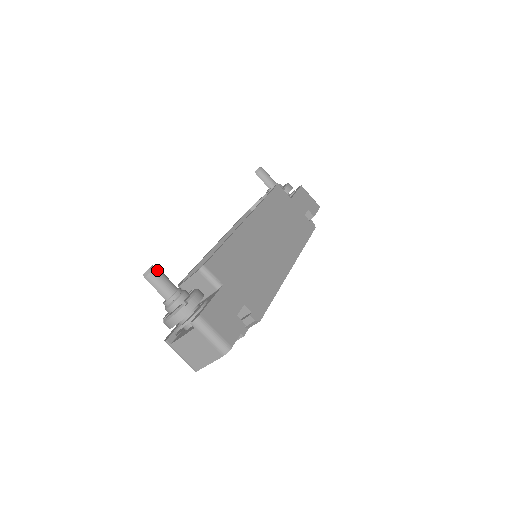
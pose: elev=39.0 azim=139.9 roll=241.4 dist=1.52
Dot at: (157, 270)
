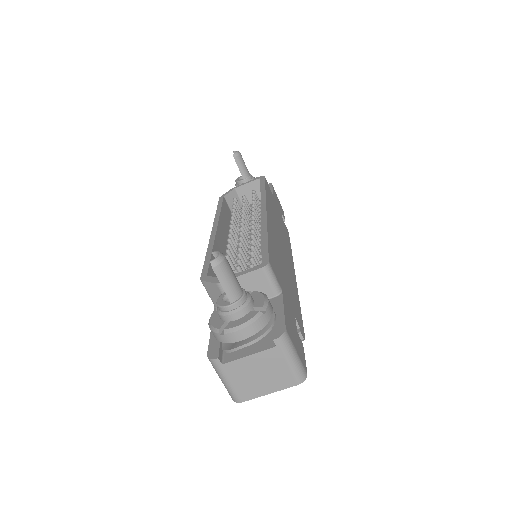
Dot at: (226, 259)
